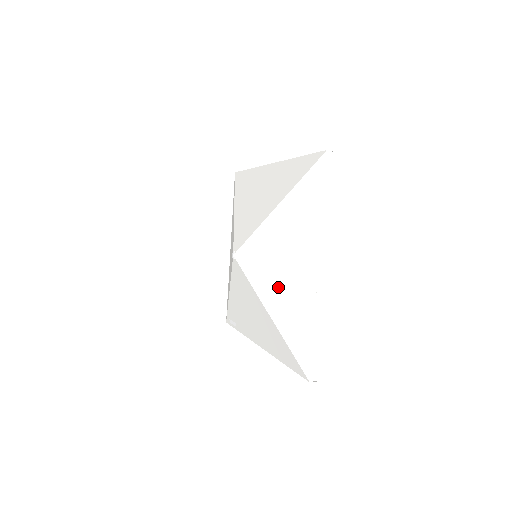
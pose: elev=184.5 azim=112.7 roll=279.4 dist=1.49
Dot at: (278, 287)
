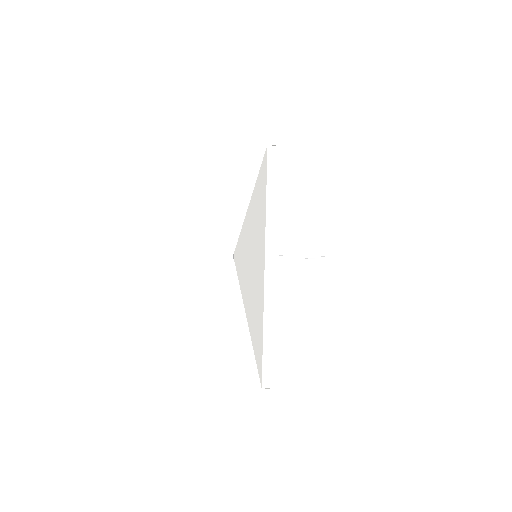
Dot at: occluded
